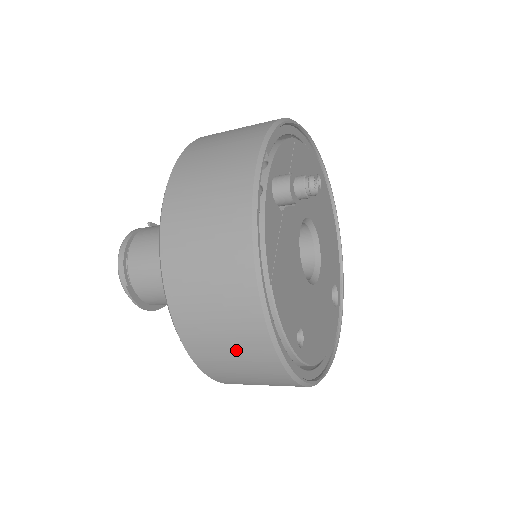
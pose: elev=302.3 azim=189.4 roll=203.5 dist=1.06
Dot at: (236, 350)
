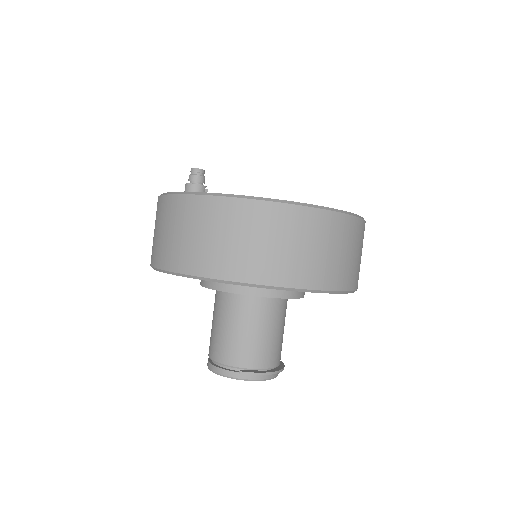
Dot at: (279, 238)
